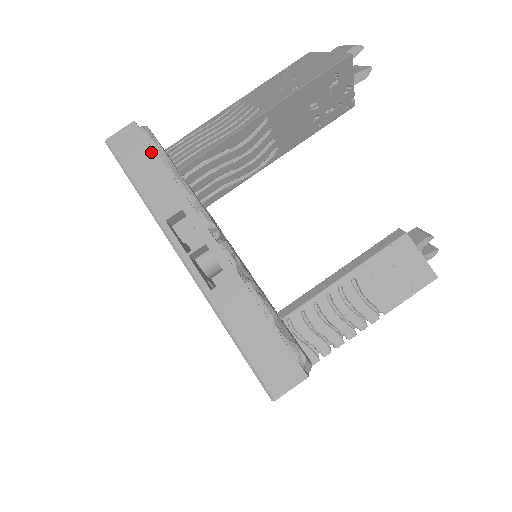
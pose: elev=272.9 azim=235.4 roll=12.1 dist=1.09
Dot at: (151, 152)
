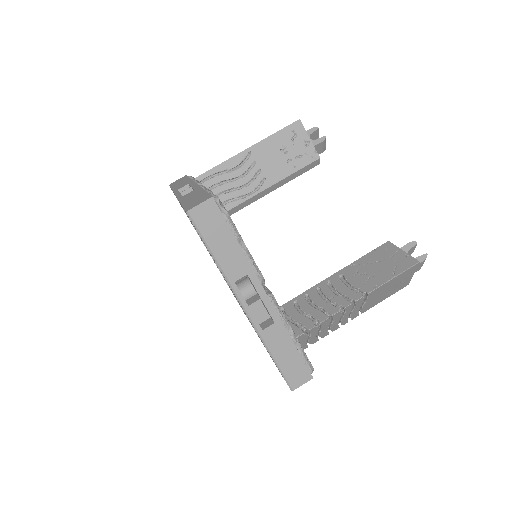
Dot at: (187, 178)
